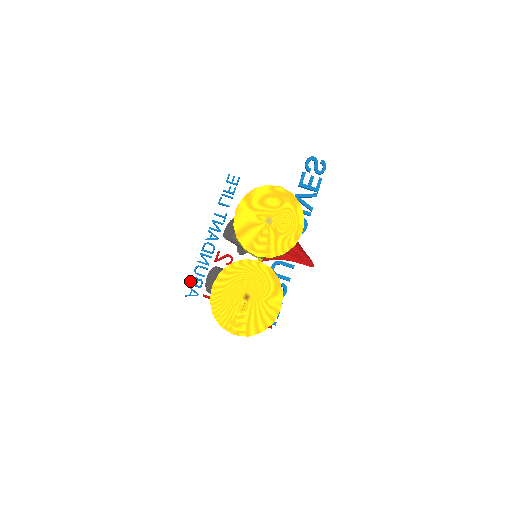
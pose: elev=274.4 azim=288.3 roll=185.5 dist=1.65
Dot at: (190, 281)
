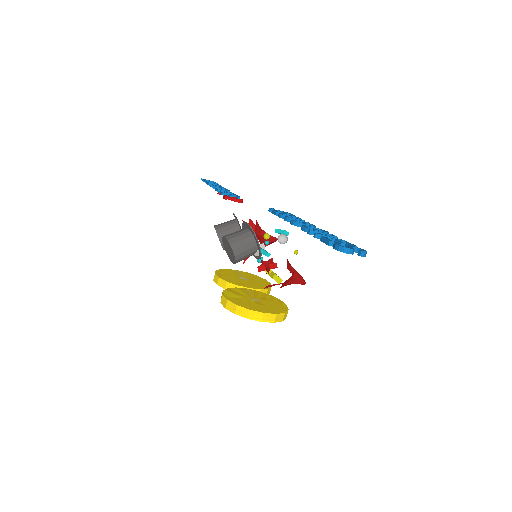
Dot at: occluded
